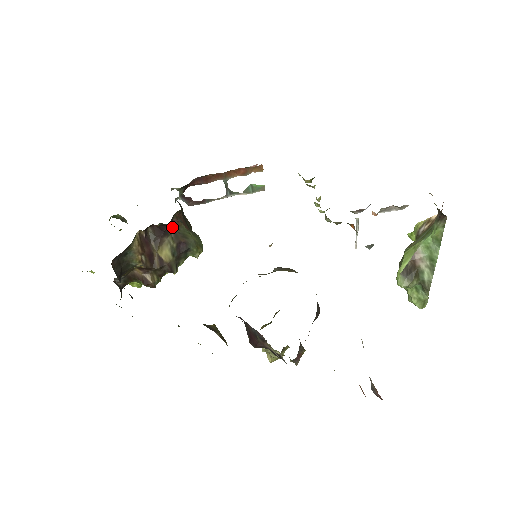
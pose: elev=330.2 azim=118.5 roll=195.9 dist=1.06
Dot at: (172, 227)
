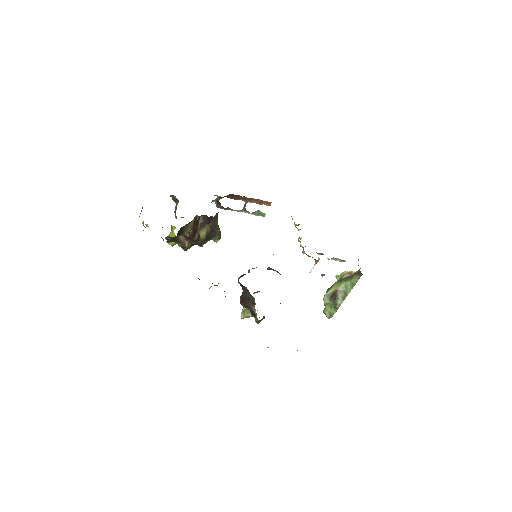
Dot at: (213, 220)
